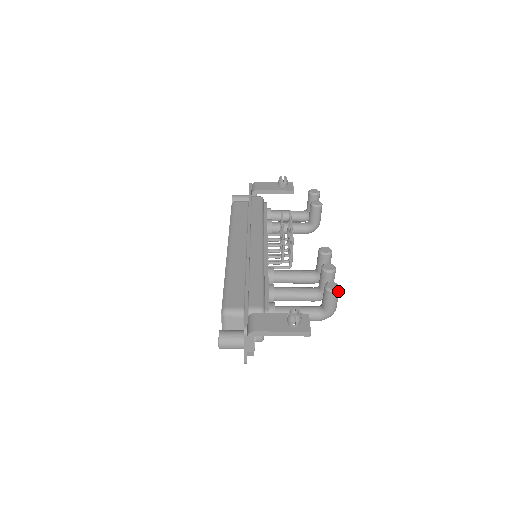
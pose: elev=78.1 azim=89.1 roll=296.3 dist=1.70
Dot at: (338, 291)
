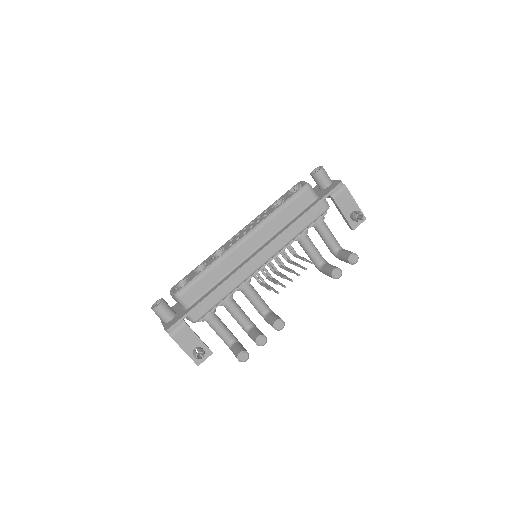
Dot at: occluded
